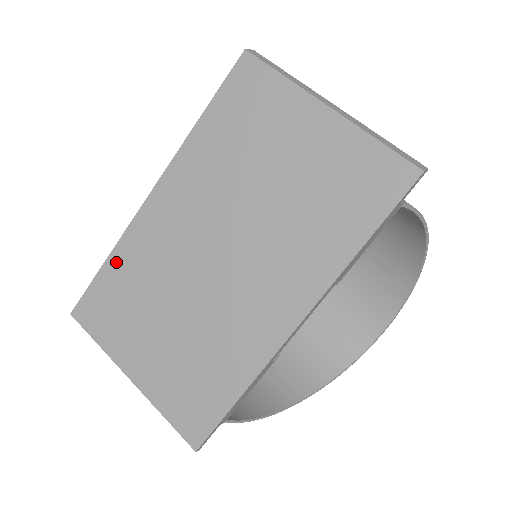
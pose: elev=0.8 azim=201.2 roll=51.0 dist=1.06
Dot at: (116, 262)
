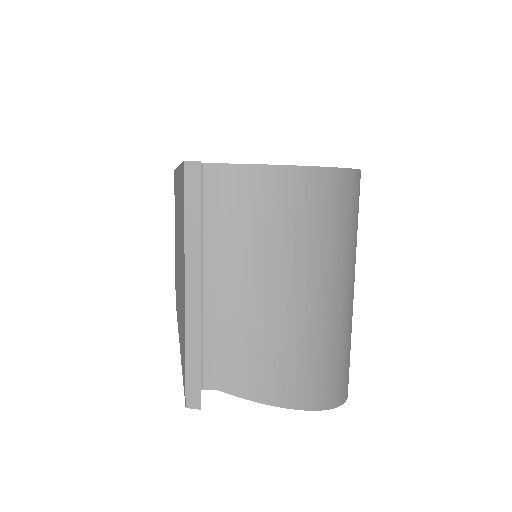
Dot at: occluded
